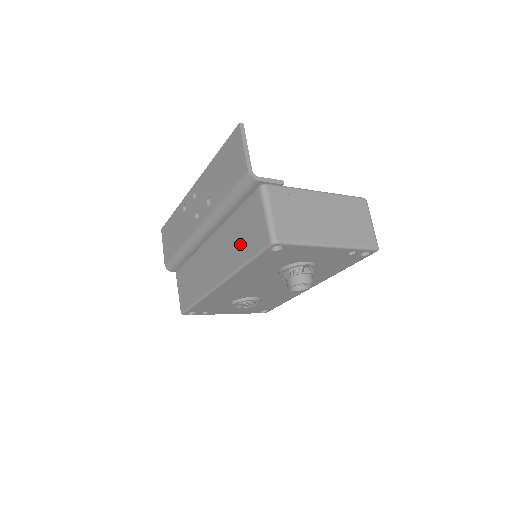
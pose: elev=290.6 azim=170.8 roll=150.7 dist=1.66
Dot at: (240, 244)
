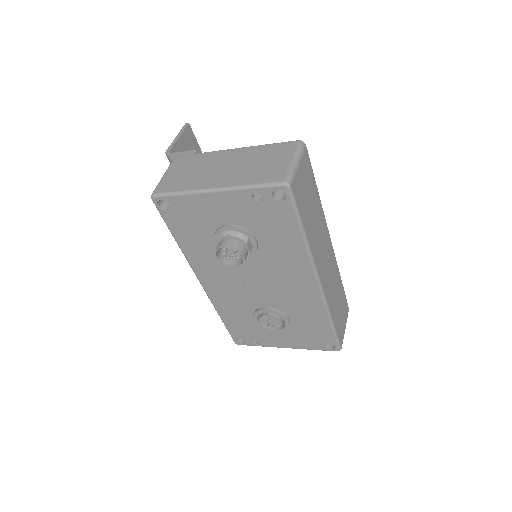
Dot at: occluded
